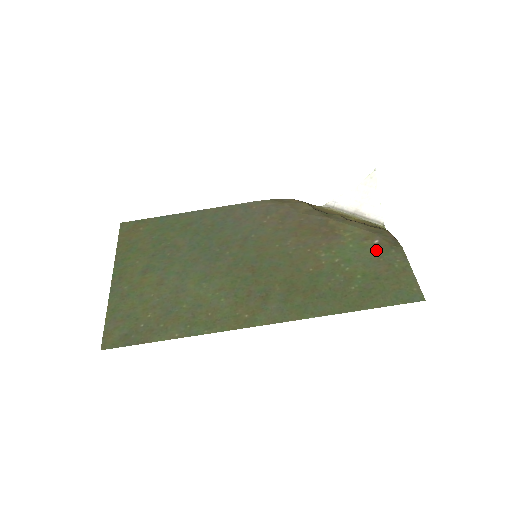
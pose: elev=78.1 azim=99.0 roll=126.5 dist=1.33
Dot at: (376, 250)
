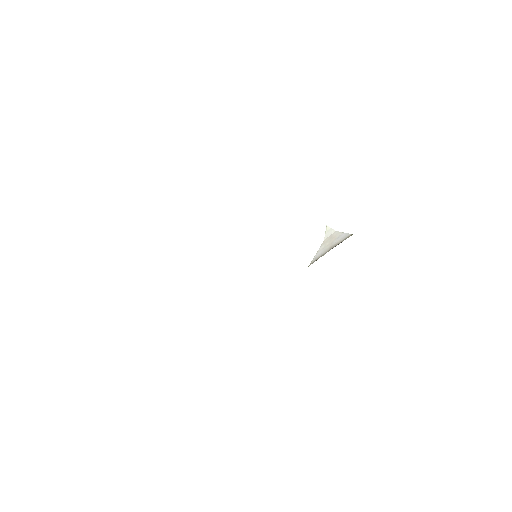
Dot at: occluded
